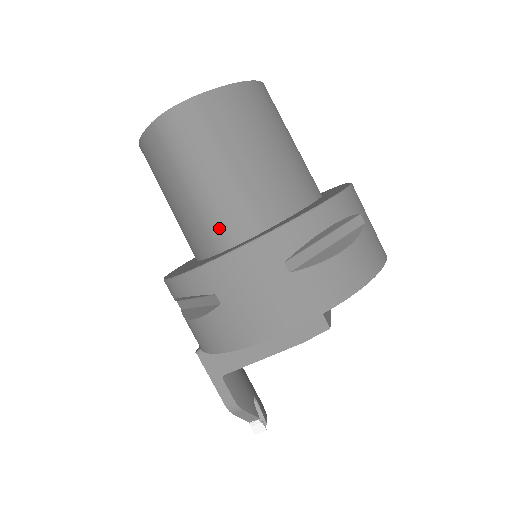
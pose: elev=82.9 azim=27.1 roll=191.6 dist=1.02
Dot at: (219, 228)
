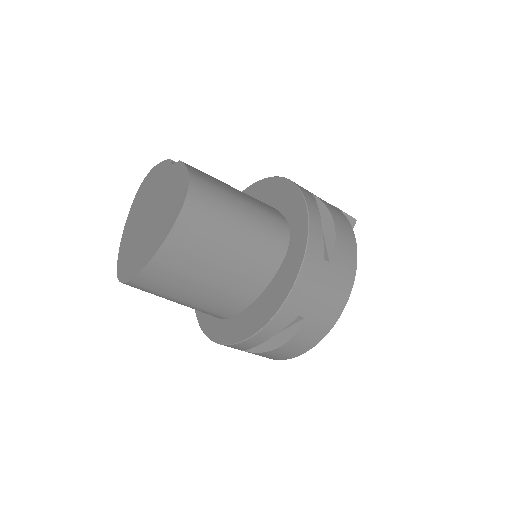
Dot at: occluded
